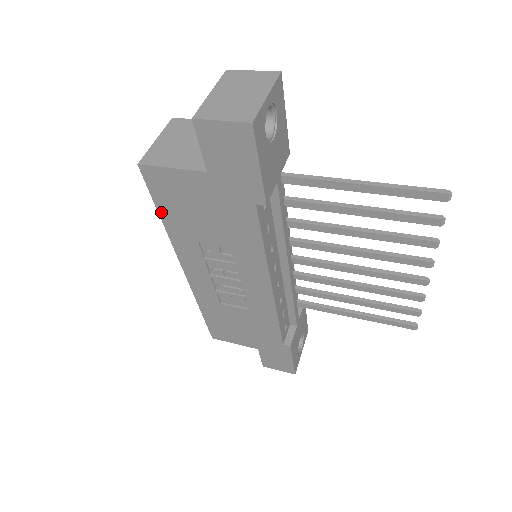
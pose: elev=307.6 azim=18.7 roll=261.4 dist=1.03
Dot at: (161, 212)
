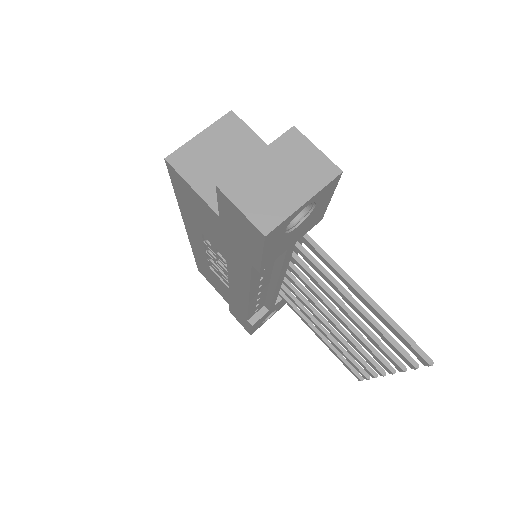
Dot at: (177, 194)
